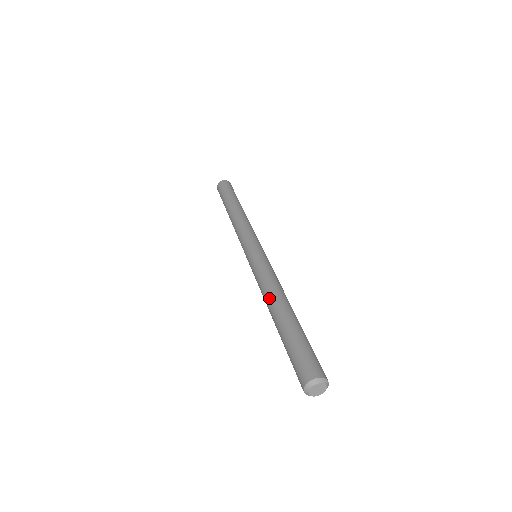
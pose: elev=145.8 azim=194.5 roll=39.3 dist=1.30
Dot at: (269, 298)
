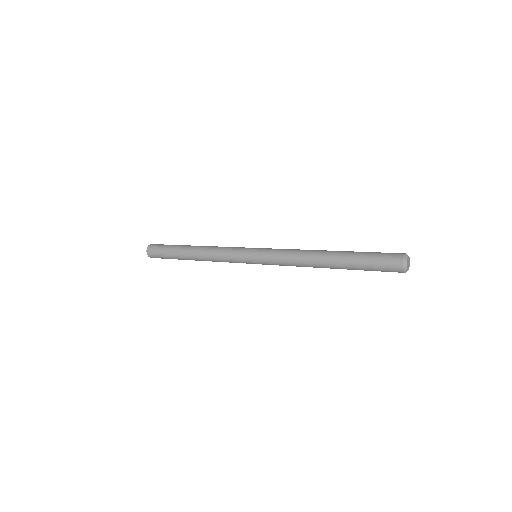
Dot at: (315, 250)
